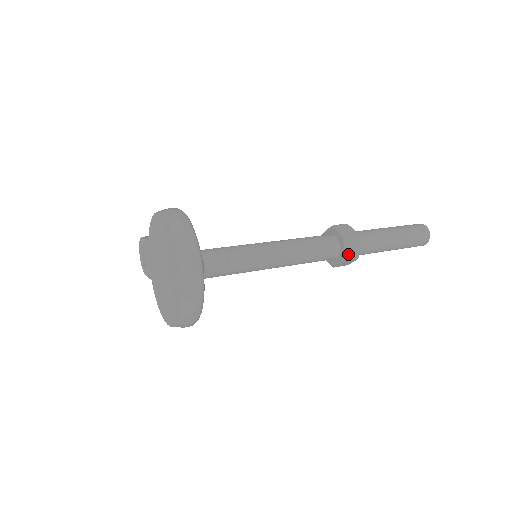
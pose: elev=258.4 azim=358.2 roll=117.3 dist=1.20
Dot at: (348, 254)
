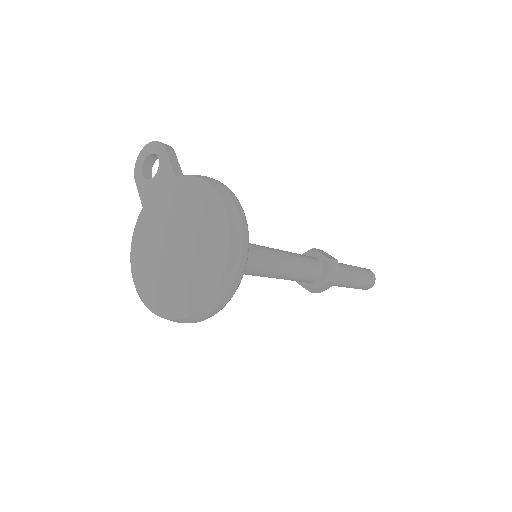
Dot at: (317, 290)
